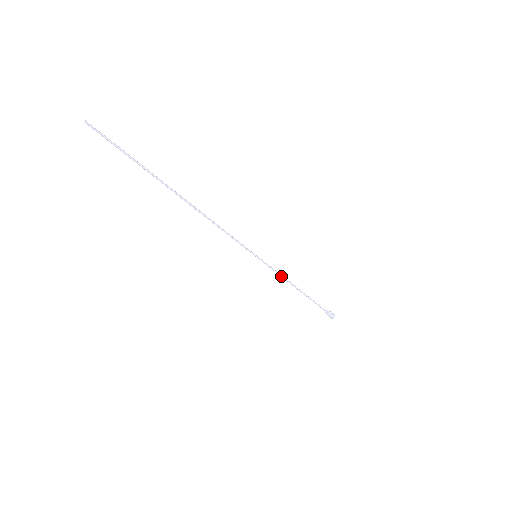
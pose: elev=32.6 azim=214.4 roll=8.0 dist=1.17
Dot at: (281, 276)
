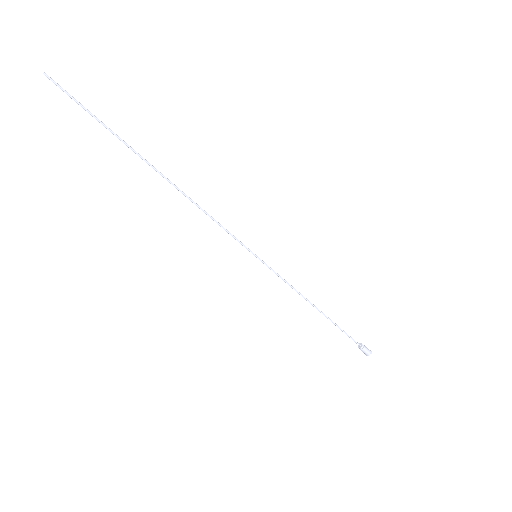
Dot at: (291, 287)
